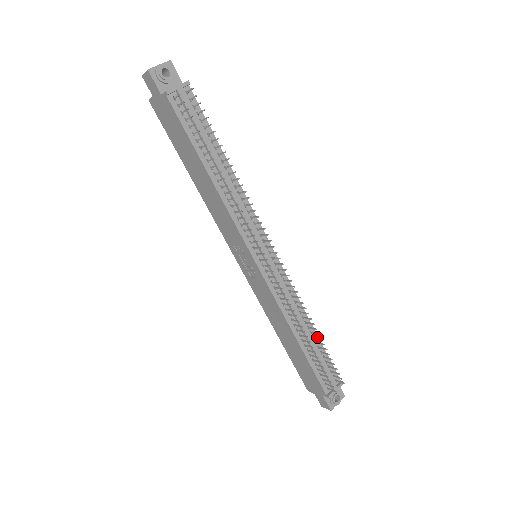
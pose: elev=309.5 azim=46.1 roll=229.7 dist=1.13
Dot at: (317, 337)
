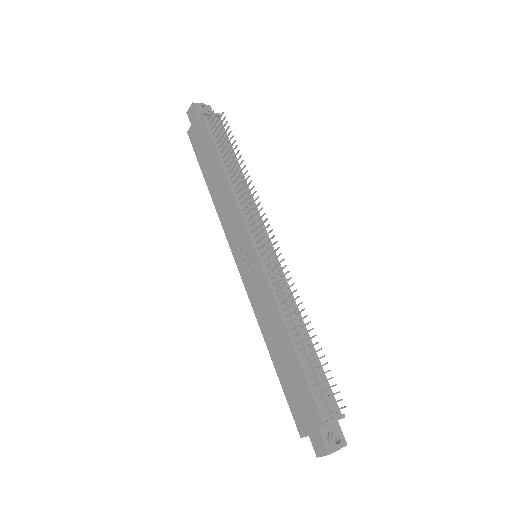
Dot at: (314, 349)
